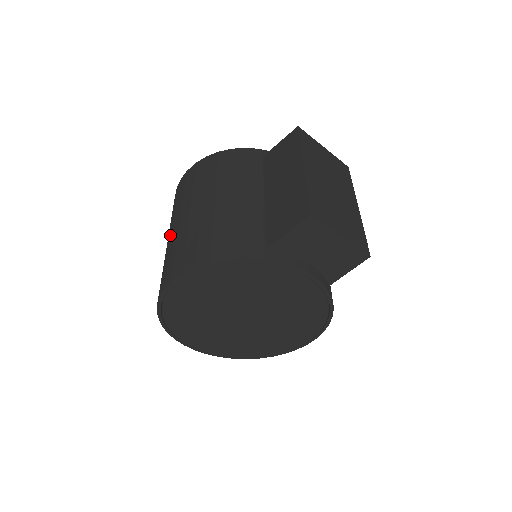
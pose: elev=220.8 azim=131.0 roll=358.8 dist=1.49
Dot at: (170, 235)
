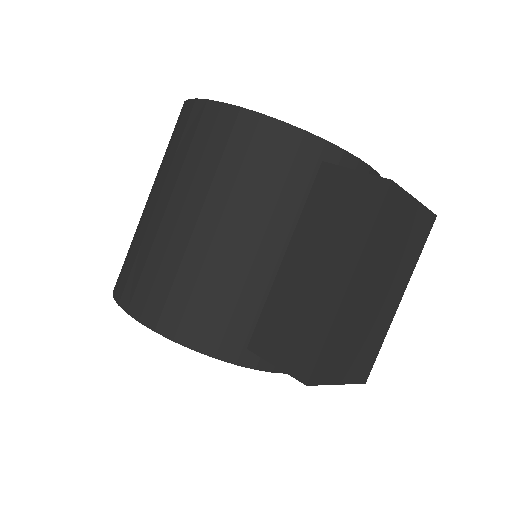
Dot at: (151, 208)
